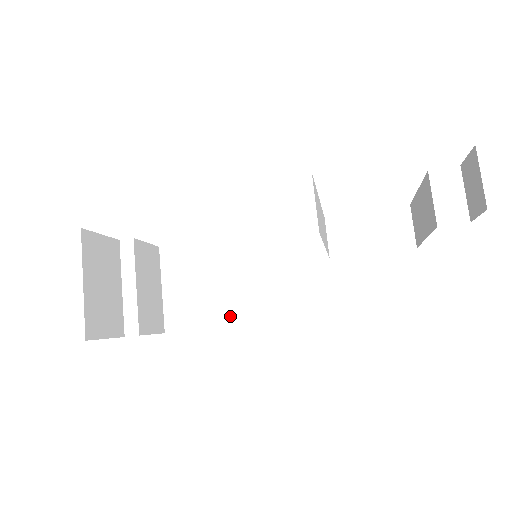
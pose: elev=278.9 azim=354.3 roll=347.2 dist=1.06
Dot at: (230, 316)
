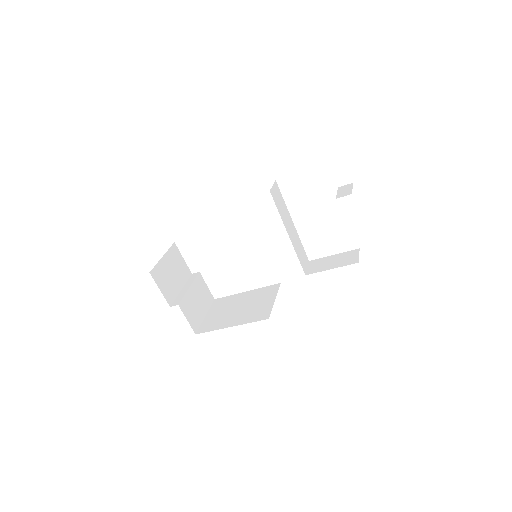
Dot at: (239, 321)
